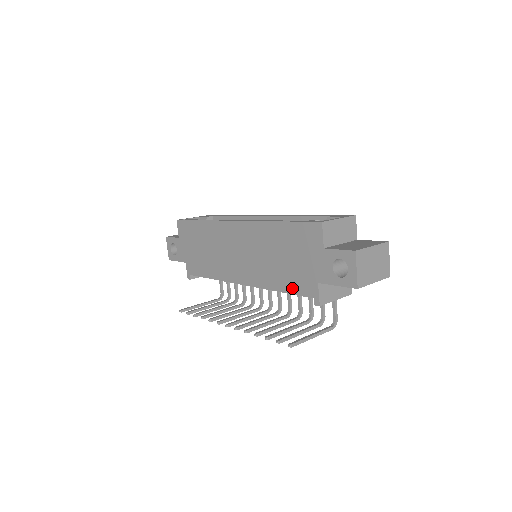
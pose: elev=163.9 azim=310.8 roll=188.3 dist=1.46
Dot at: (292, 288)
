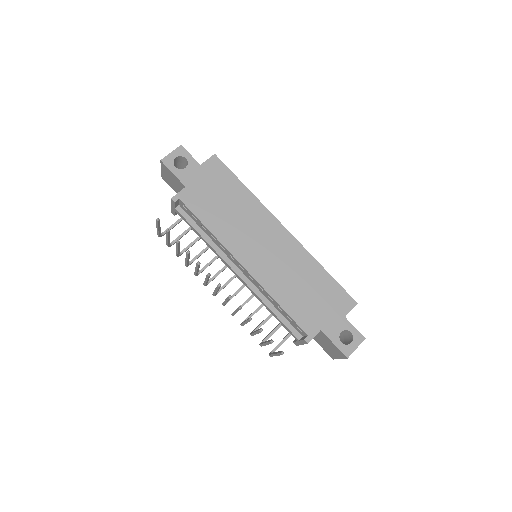
Dot at: (295, 314)
